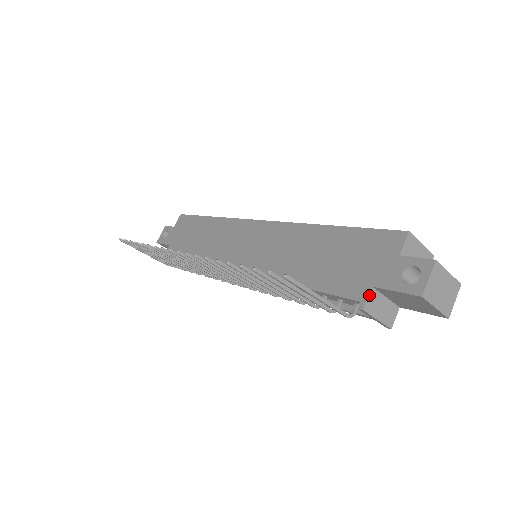
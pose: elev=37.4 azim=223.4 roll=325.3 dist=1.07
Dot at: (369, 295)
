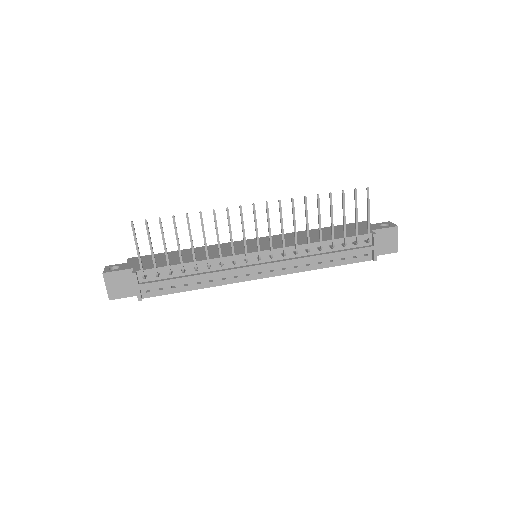
Dot at: (373, 232)
